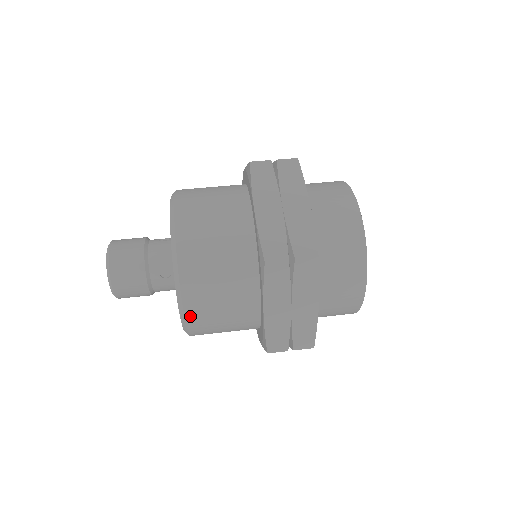
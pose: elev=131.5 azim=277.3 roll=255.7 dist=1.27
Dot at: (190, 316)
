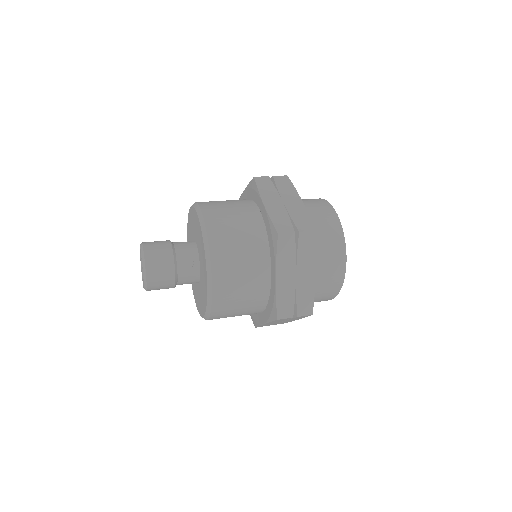
Dot at: (216, 288)
